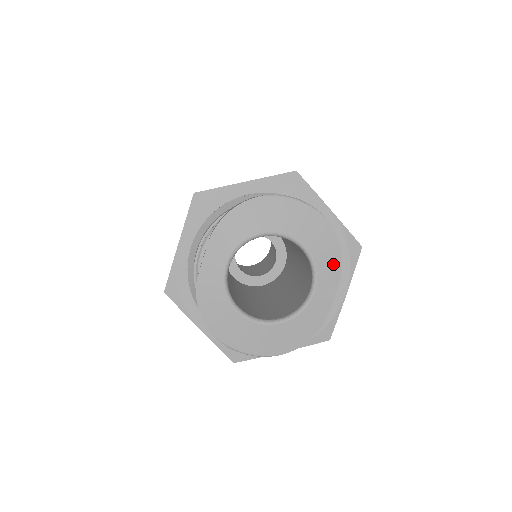
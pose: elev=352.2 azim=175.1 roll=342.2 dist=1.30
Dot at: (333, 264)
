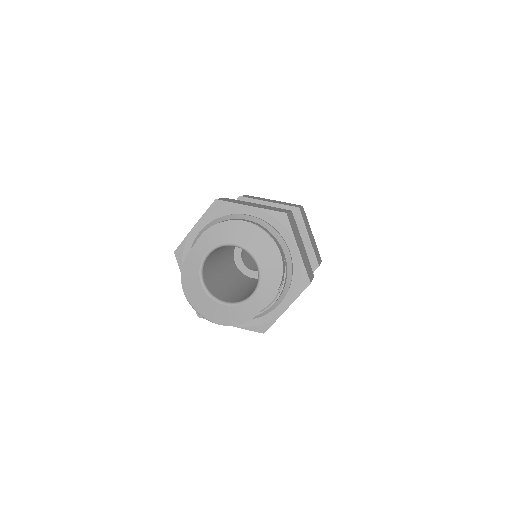
Dot at: (273, 284)
